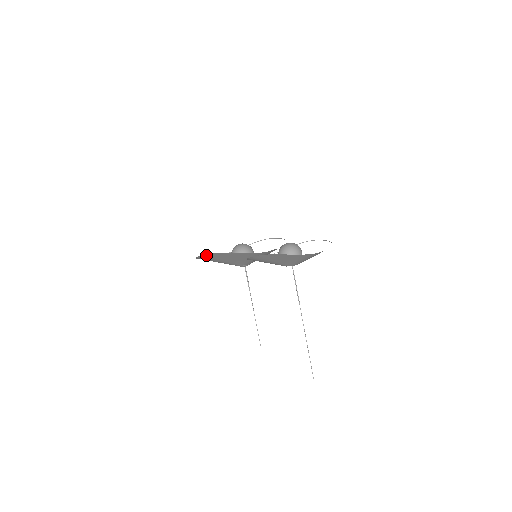
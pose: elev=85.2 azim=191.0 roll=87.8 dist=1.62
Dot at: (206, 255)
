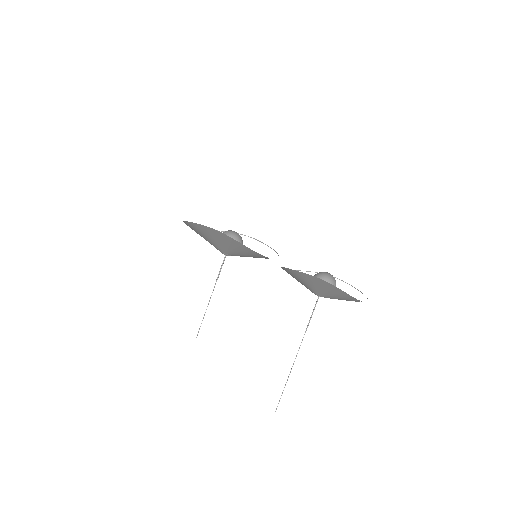
Dot at: (207, 227)
